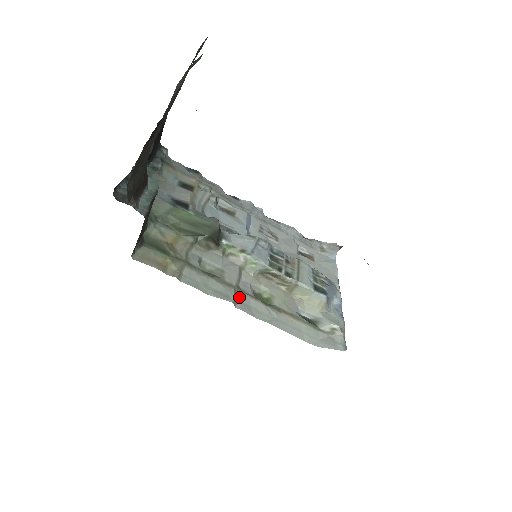
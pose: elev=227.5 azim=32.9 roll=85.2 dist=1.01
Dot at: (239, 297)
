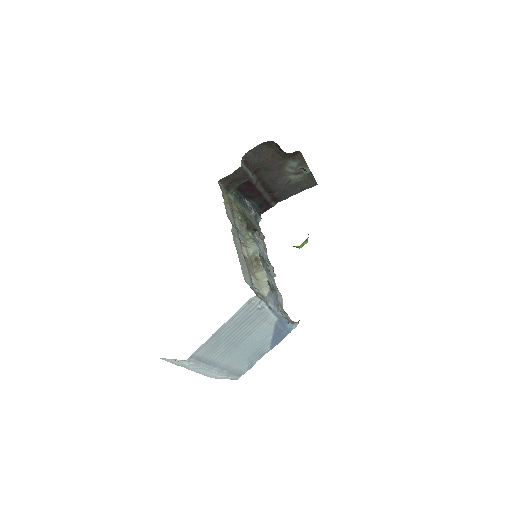
Dot at: (236, 234)
